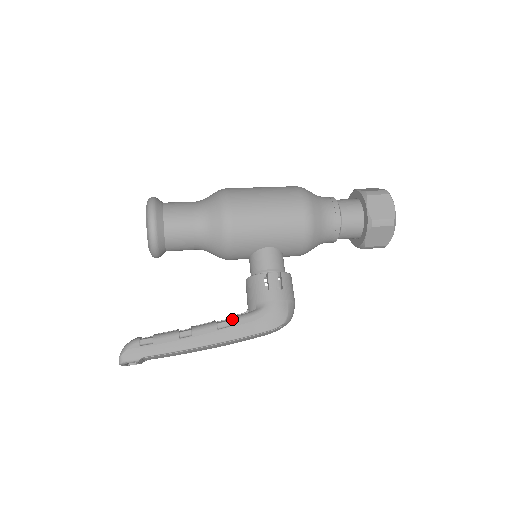
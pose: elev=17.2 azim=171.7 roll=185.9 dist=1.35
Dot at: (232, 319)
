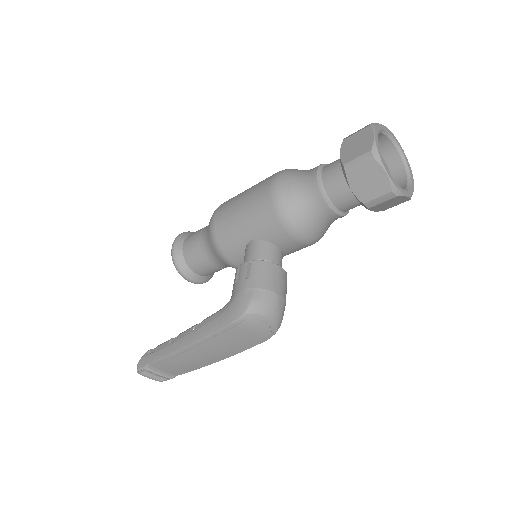
Dot at: (205, 319)
